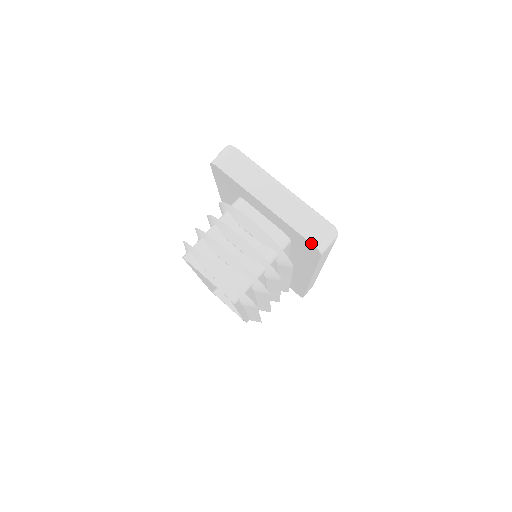
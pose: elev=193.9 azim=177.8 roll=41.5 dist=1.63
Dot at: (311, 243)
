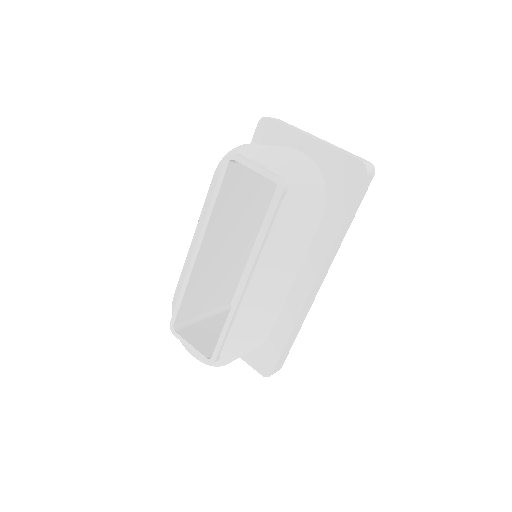
Dot at: (359, 160)
